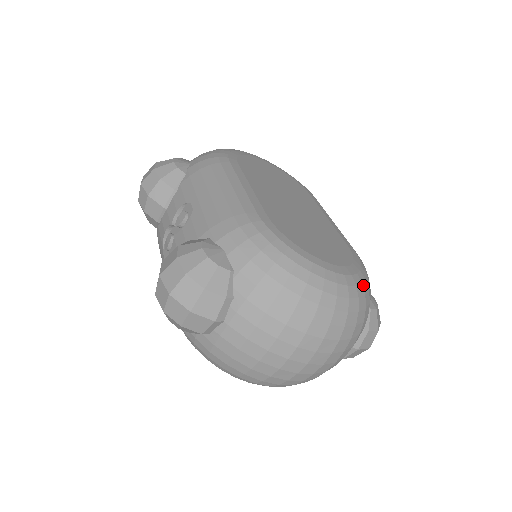
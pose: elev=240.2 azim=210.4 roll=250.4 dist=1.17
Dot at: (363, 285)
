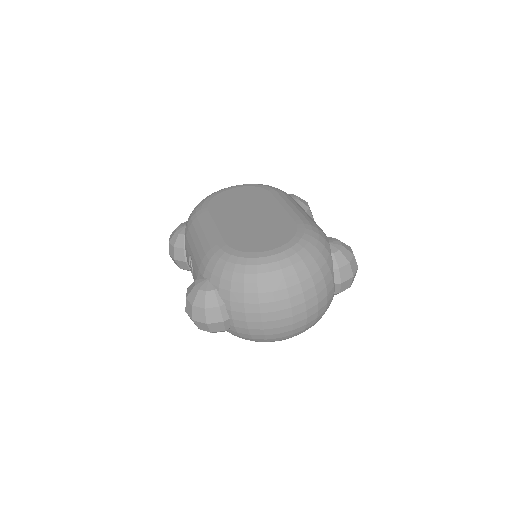
Dot at: (305, 248)
